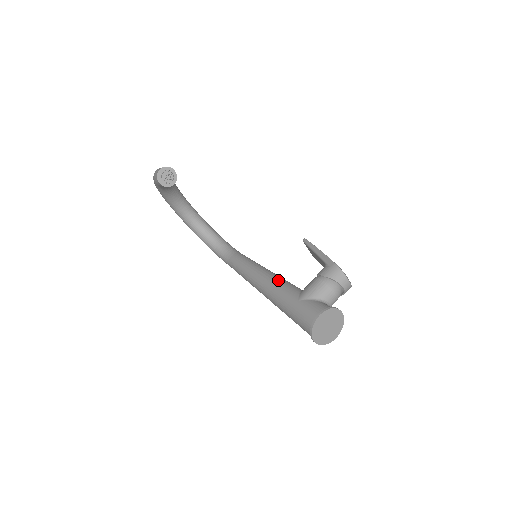
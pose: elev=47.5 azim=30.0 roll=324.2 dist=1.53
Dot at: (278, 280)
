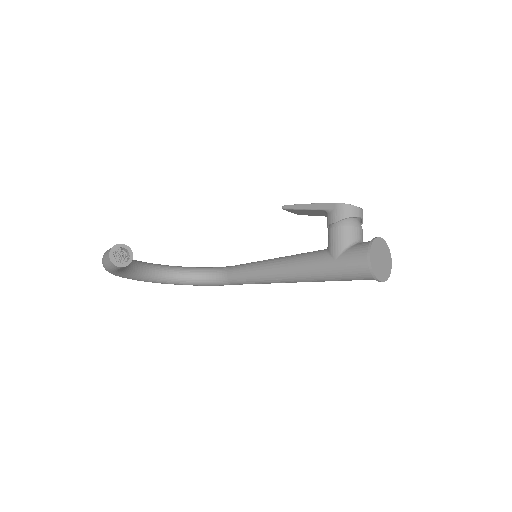
Dot at: (295, 259)
